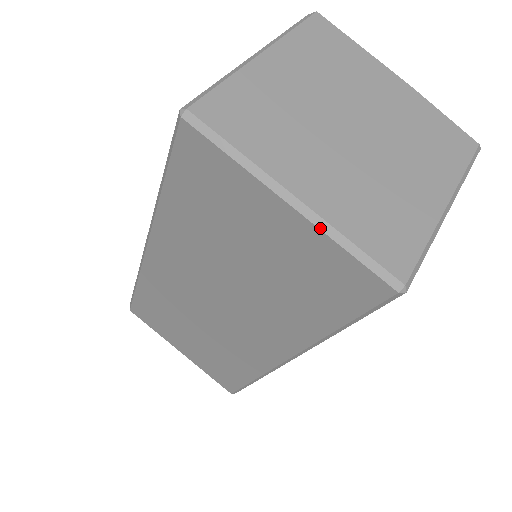
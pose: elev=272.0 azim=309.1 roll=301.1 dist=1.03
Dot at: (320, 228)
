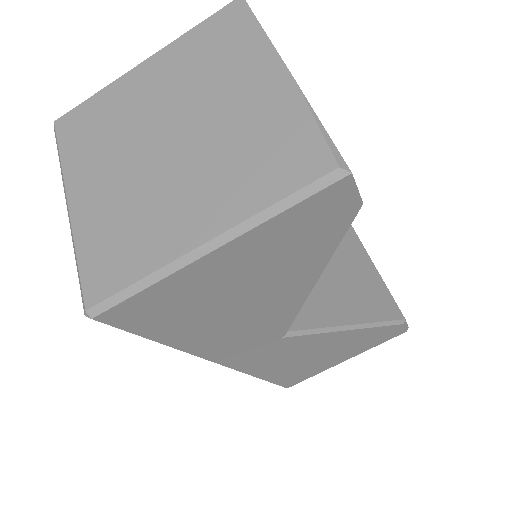
Dot at: (72, 235)
